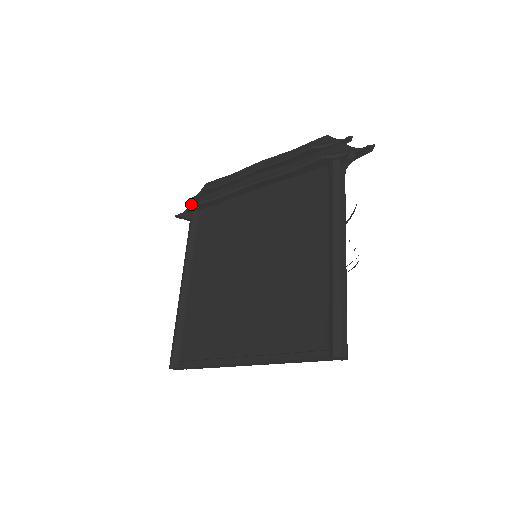
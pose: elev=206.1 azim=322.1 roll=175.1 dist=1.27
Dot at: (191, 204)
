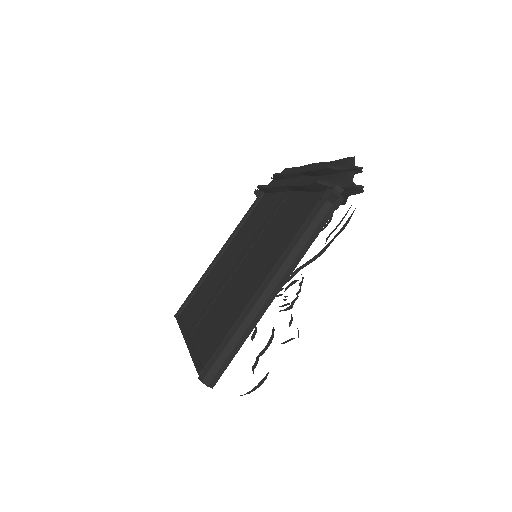
Dot at: occluded
